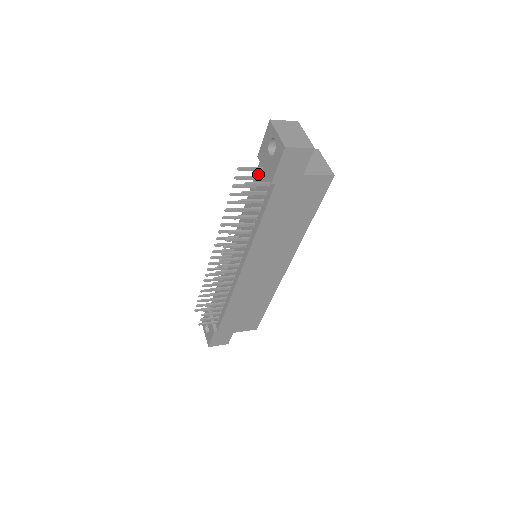
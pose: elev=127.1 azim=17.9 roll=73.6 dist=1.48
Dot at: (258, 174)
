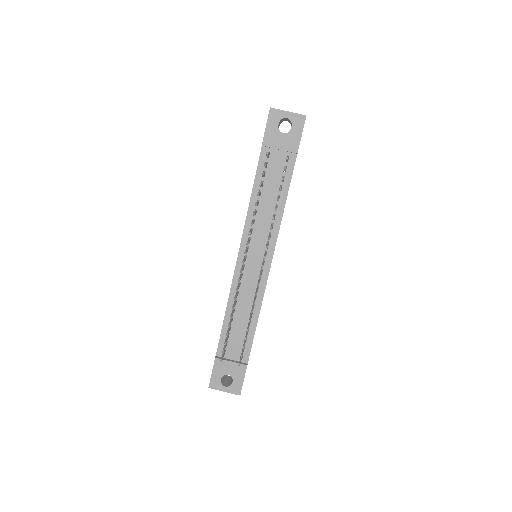
Dot at: (263, 162)
